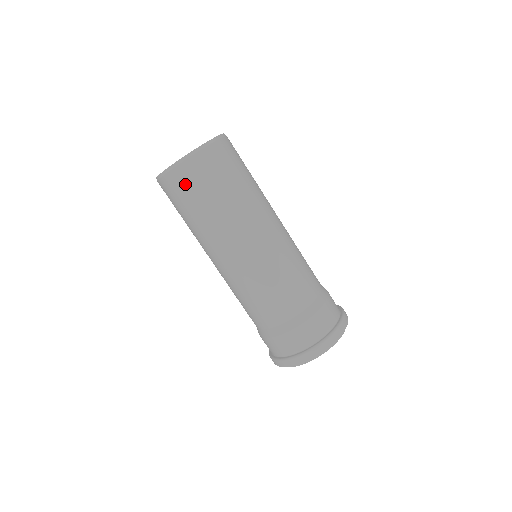
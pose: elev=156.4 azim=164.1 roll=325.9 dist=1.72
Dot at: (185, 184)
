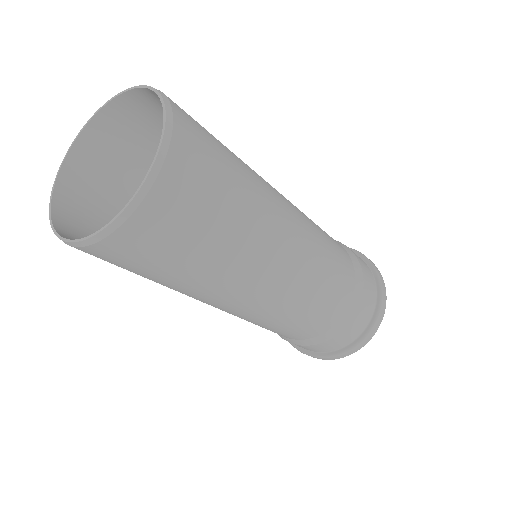
Dot at: (163, 232)
